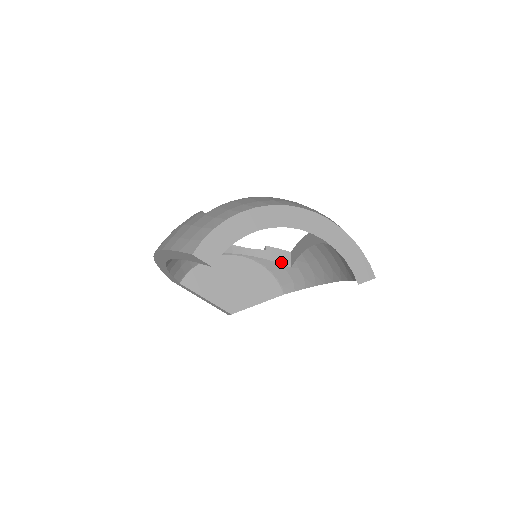
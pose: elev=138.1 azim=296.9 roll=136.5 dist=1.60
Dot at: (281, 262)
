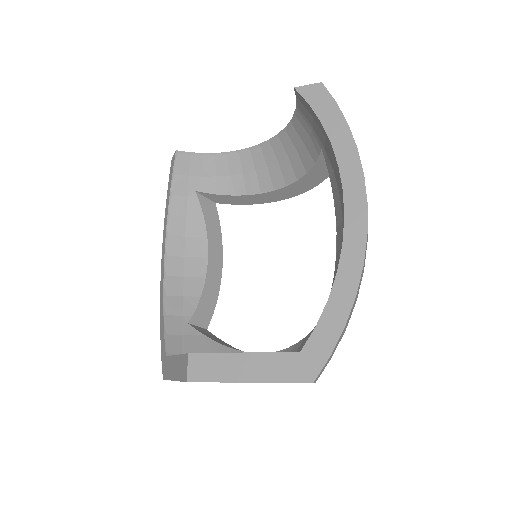
Dot at: occluded
